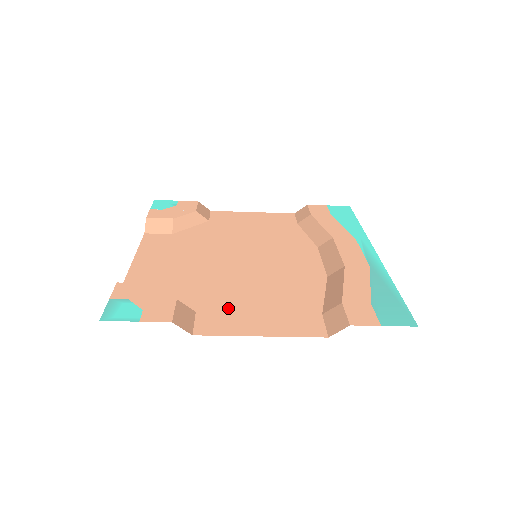
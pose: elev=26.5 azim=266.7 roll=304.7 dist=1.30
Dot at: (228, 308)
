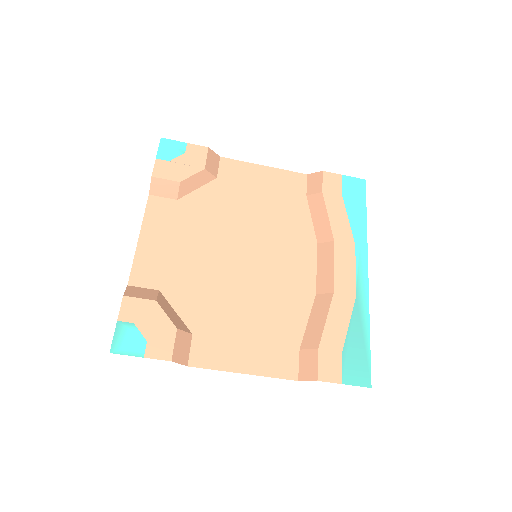
Dot at: (221, 332)
